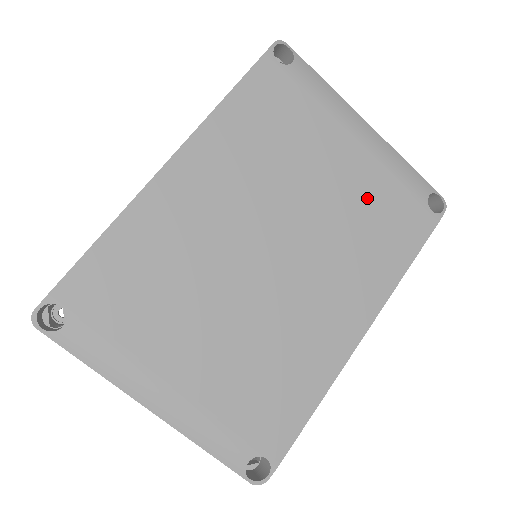
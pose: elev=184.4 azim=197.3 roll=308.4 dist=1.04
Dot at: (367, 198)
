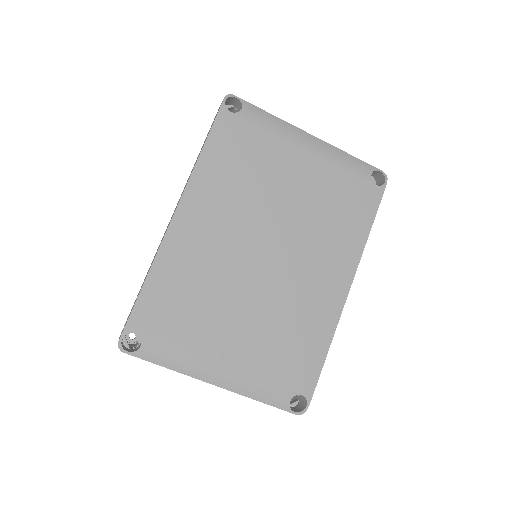
Dot at: (325, 192)
